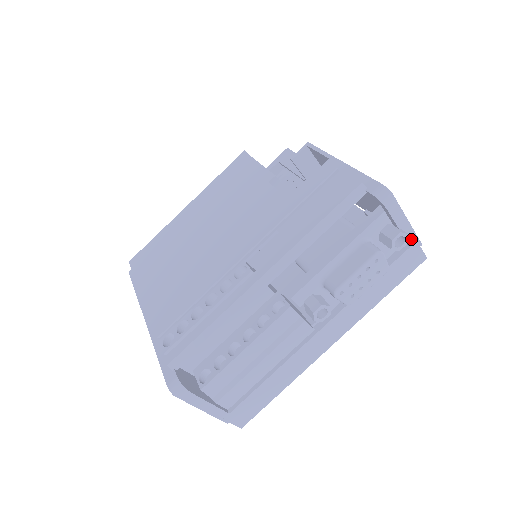
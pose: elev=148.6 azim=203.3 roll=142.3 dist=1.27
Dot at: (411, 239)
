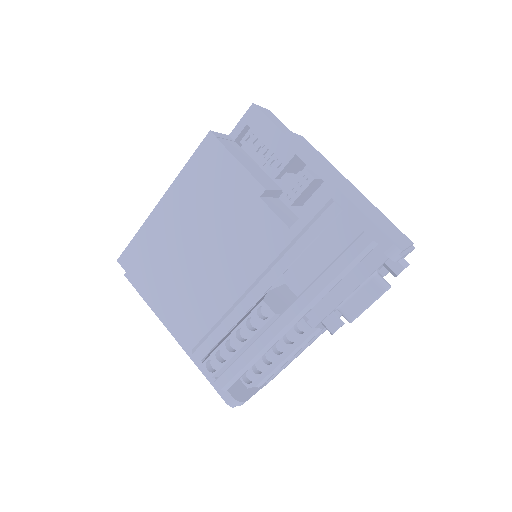
Dot at: (408, 253)
